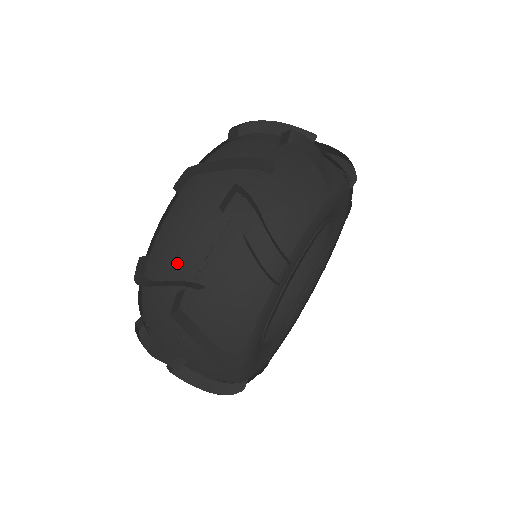
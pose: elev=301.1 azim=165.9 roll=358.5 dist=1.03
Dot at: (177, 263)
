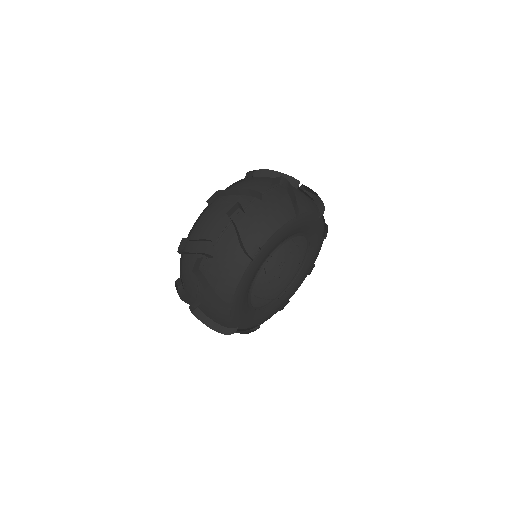
Dot at: occluded
